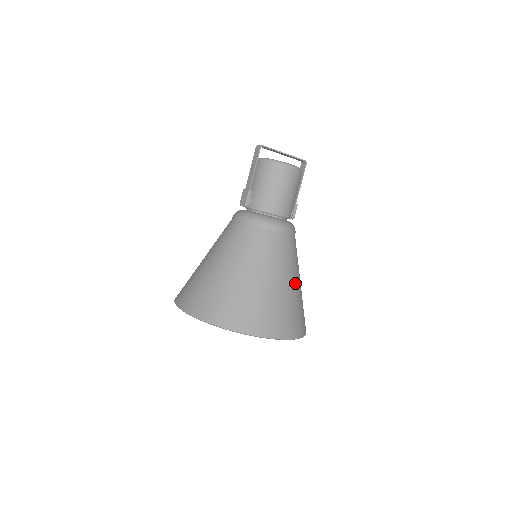
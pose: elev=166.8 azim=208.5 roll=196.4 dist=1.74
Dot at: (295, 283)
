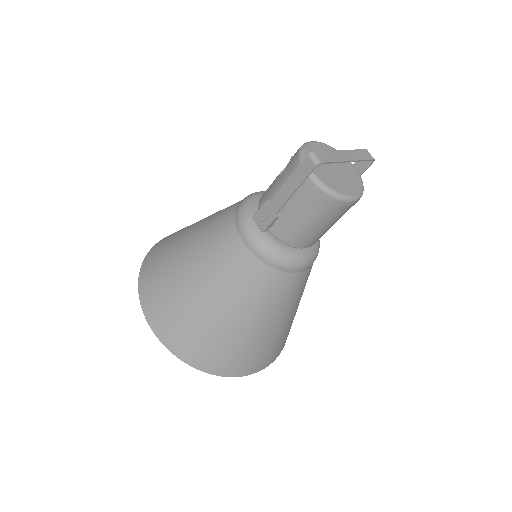
Dot at: (297, 306)
